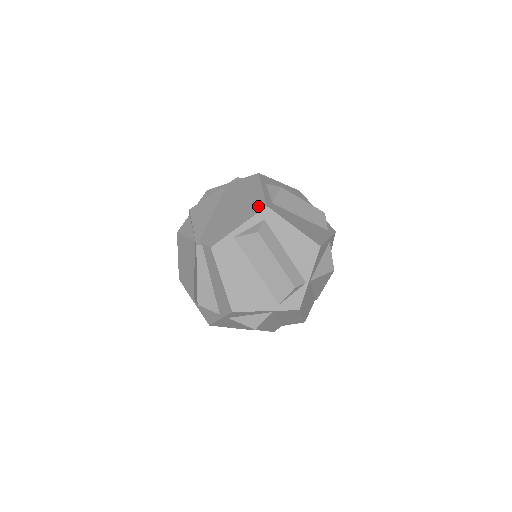
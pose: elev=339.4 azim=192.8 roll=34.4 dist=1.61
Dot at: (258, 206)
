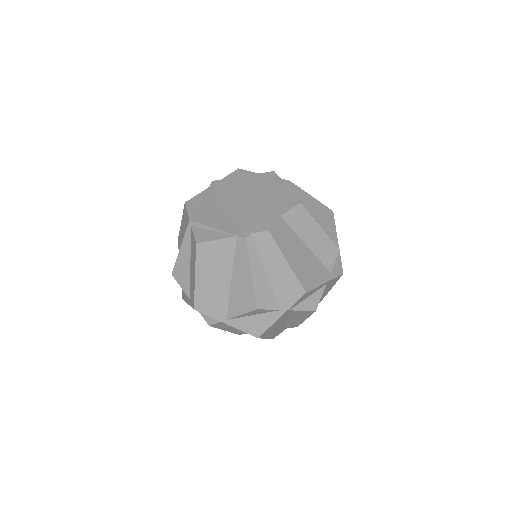
Dot at: (280, 185)
